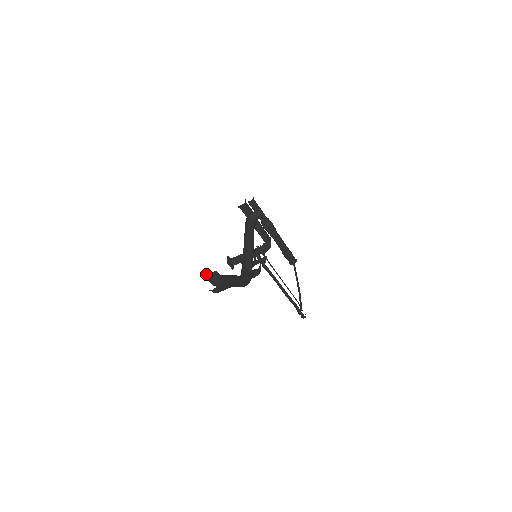
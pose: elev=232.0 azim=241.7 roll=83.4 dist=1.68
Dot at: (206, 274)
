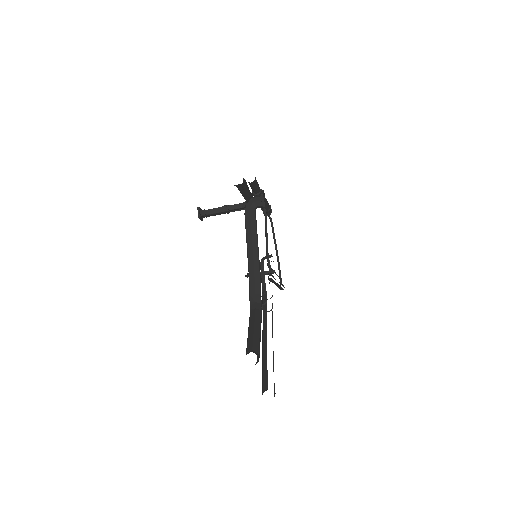
Dot at: occluded
